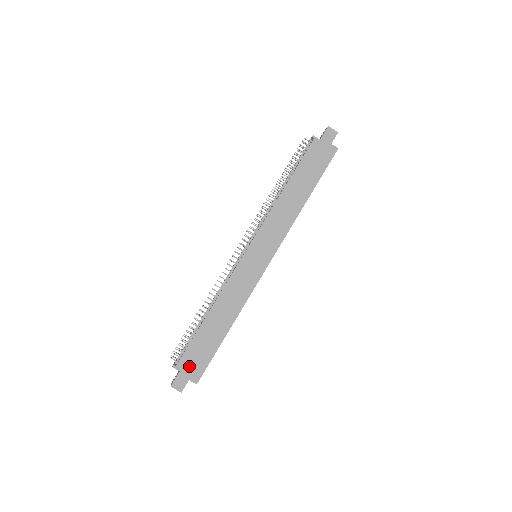
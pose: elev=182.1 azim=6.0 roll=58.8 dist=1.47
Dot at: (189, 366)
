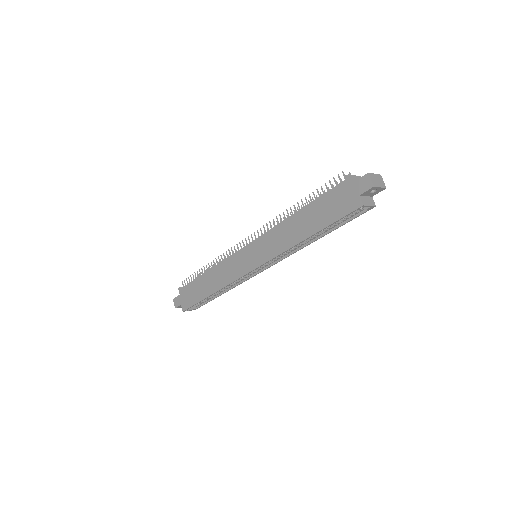
Dot at: (184, 296)
